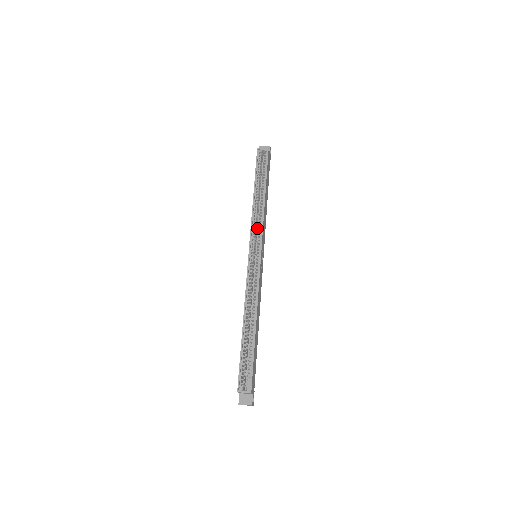
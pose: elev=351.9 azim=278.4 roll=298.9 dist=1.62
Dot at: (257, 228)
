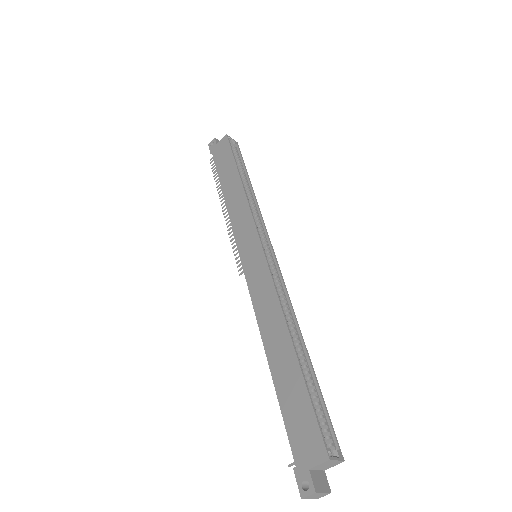
Dot at: occluded
